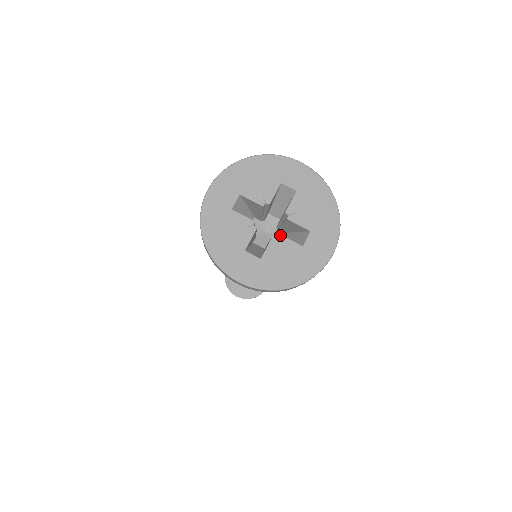
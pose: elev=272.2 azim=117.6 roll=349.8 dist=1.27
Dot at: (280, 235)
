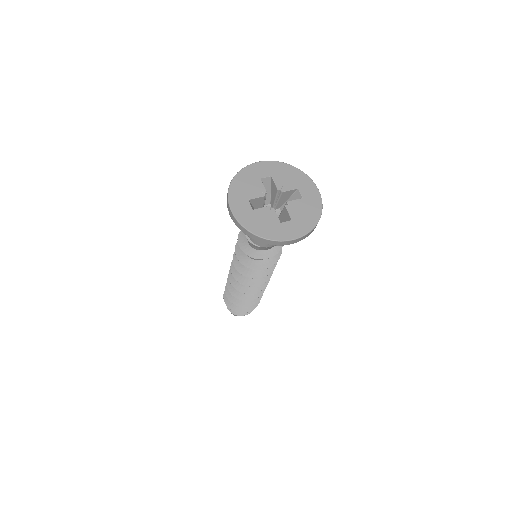
Dot at: occluded
